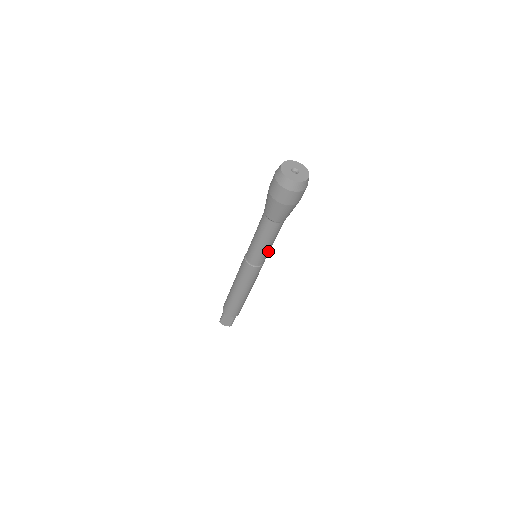
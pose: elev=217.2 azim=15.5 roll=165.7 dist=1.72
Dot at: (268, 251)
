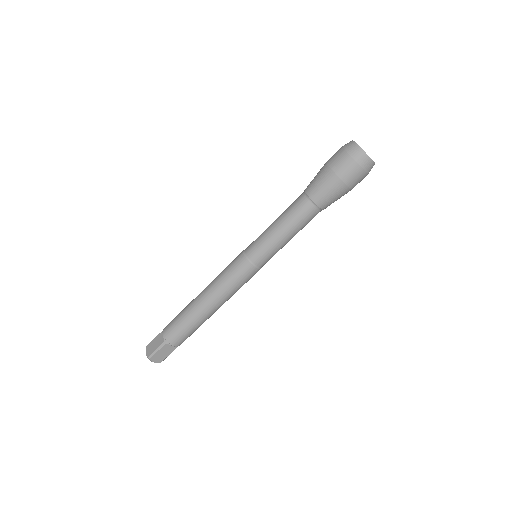
Dot at: occluded
